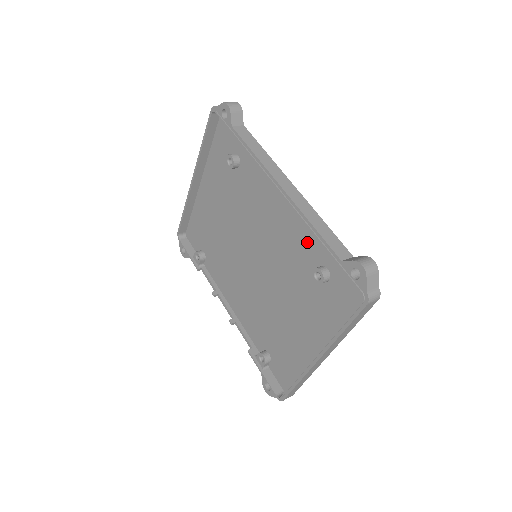
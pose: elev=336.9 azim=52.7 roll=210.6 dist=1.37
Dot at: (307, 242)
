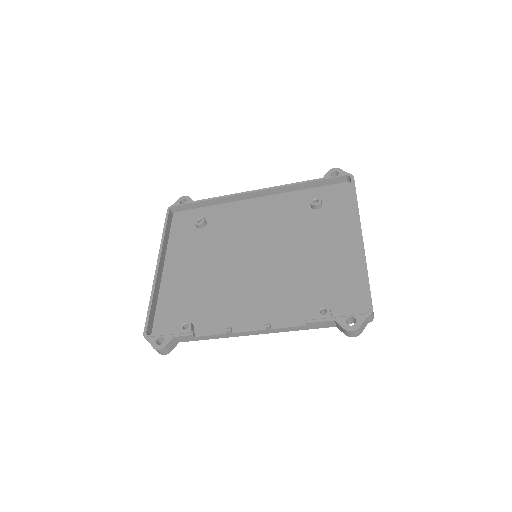
Dot at: (292, 204)
